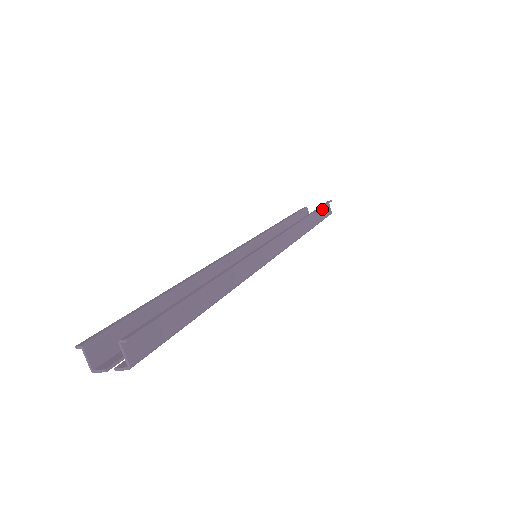
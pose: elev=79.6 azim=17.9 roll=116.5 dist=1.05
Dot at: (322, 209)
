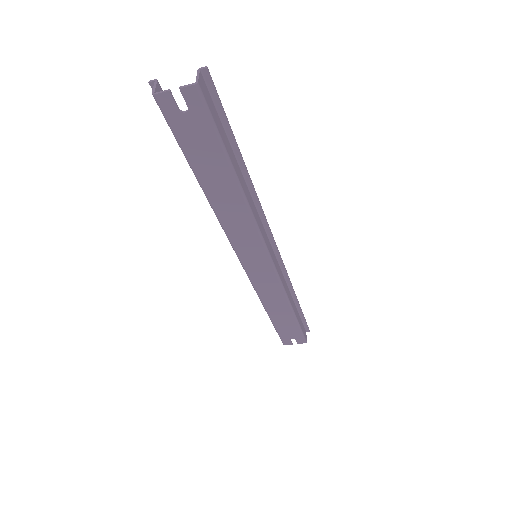
Dot at: (302, 323)
